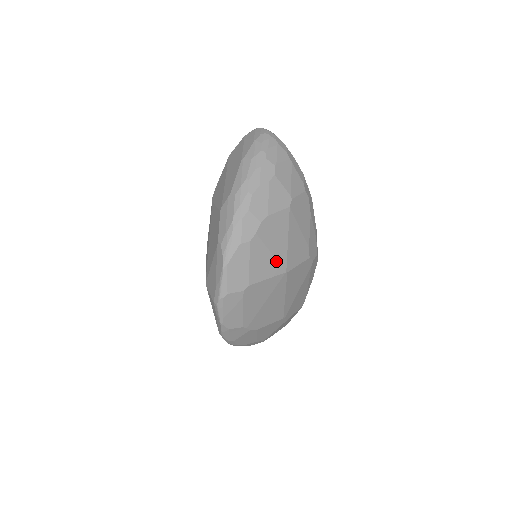
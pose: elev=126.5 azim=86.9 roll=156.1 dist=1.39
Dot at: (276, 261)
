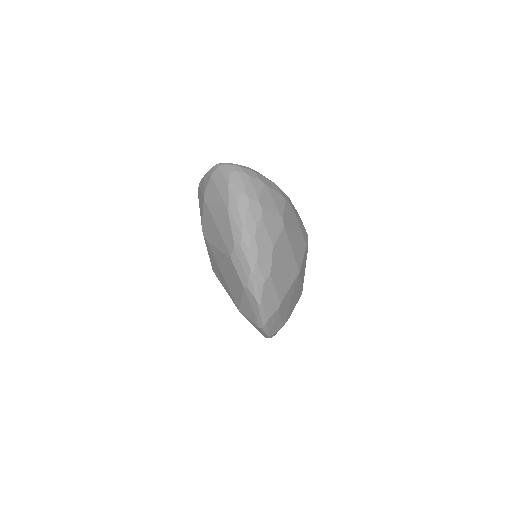
Dot at: (291, 271)
